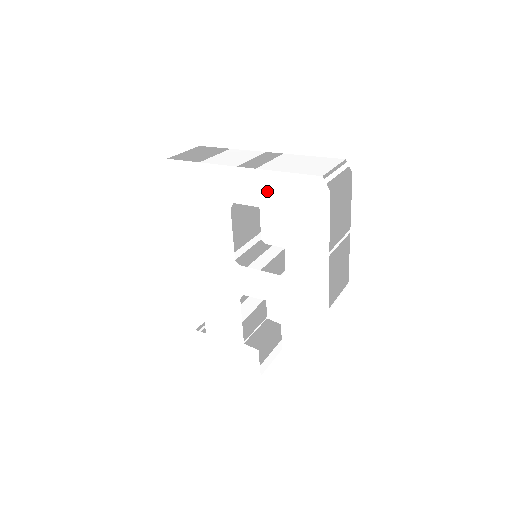
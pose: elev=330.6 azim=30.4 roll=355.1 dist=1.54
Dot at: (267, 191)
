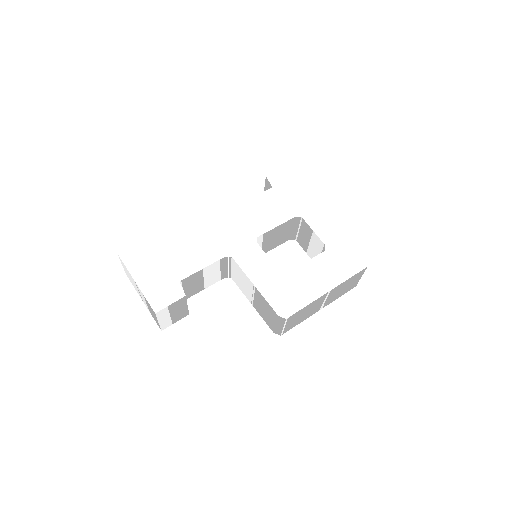
Dot at: (331, 232)
